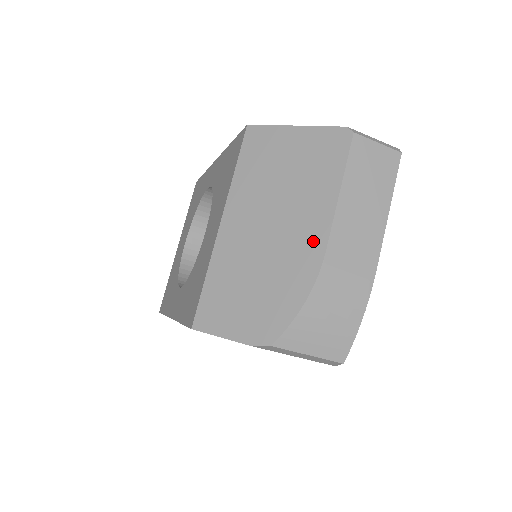
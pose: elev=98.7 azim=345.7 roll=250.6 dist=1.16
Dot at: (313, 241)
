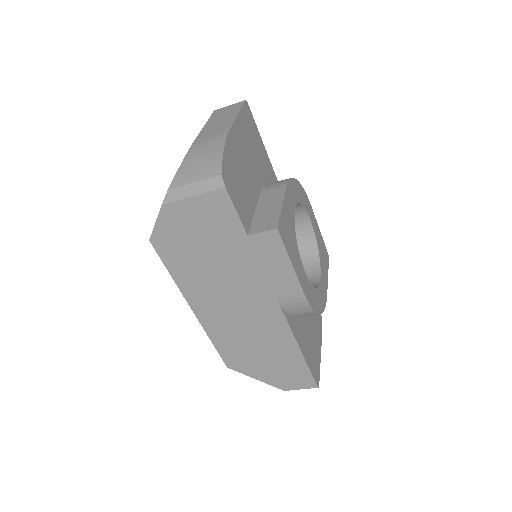
Dot at: occluded
